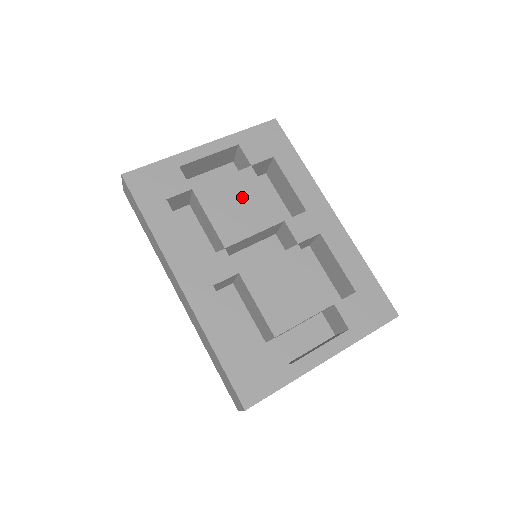
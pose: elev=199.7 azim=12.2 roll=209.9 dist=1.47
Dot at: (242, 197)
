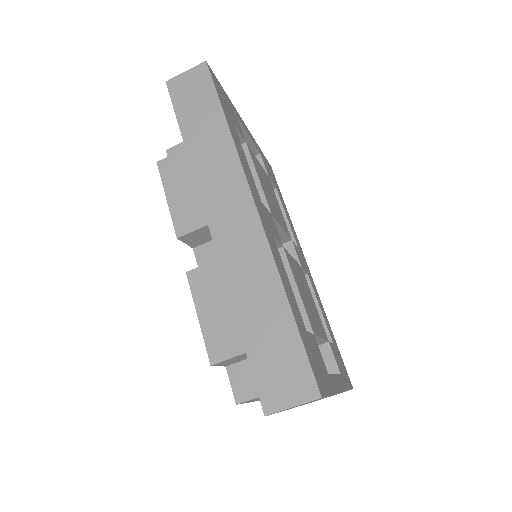
Dot at: (270, 190)
